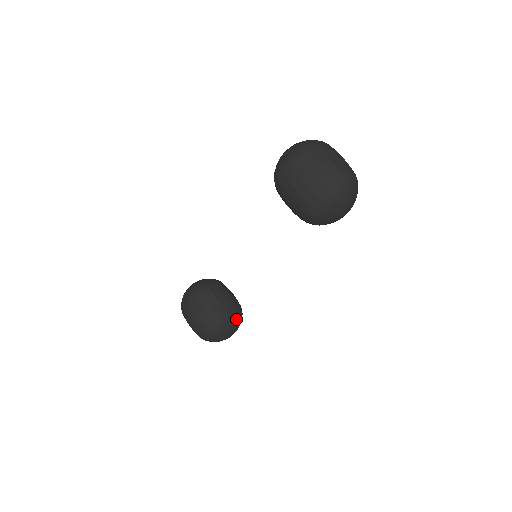
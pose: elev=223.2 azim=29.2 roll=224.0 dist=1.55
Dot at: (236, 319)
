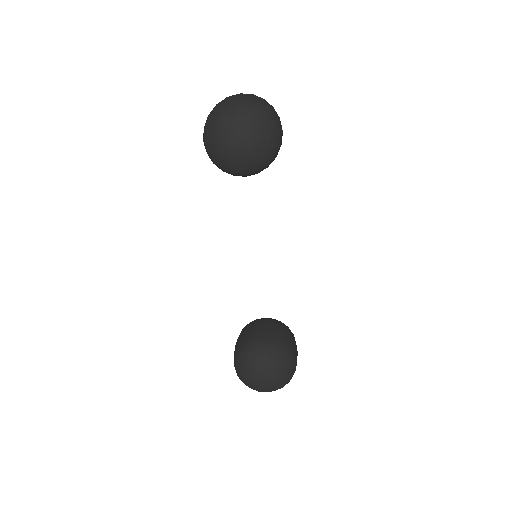
Dot at: (264, 352)
